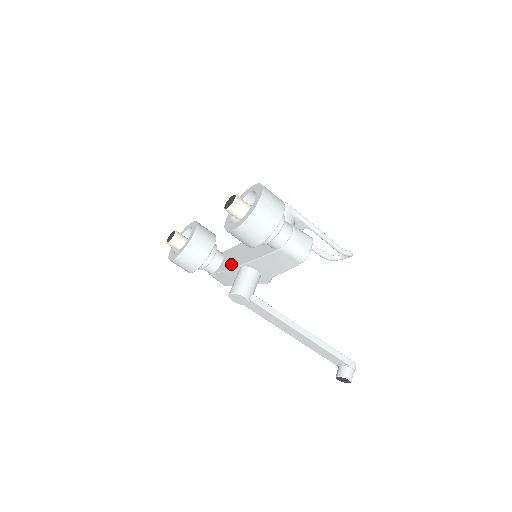
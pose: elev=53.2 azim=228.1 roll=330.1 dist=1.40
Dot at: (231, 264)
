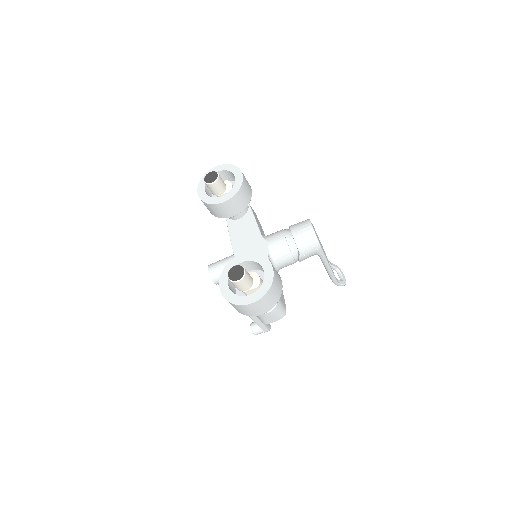
Dot at: (236, 240)
